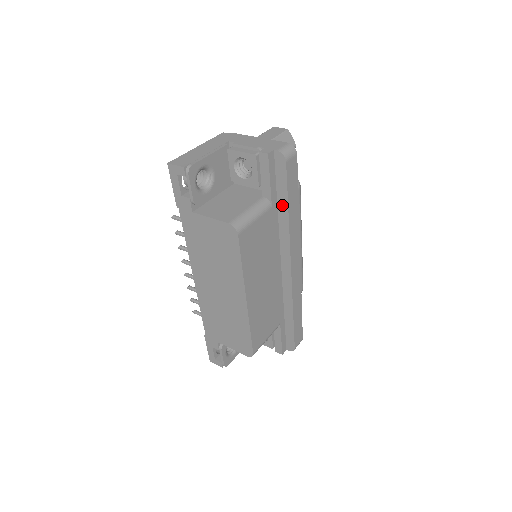
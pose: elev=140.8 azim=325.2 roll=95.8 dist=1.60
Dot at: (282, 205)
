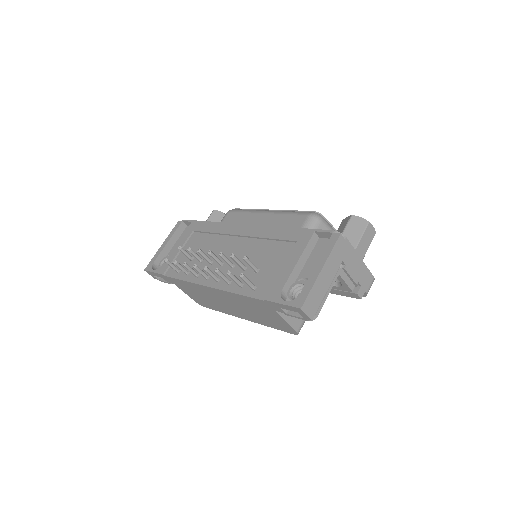
Dot at: occluded
